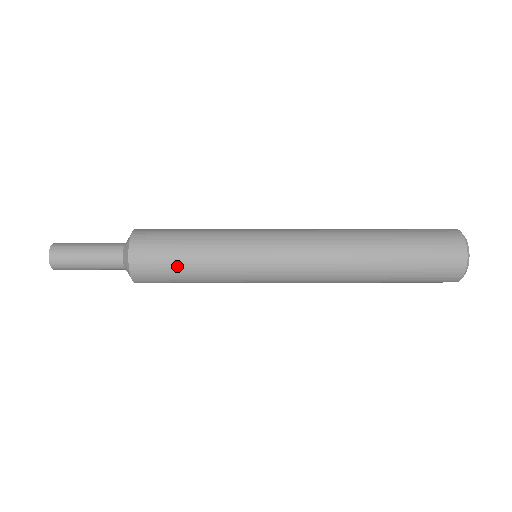
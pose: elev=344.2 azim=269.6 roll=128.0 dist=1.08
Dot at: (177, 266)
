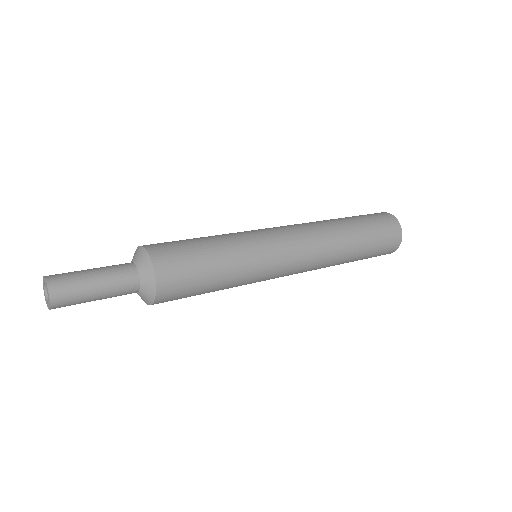
Dot at: occluded
